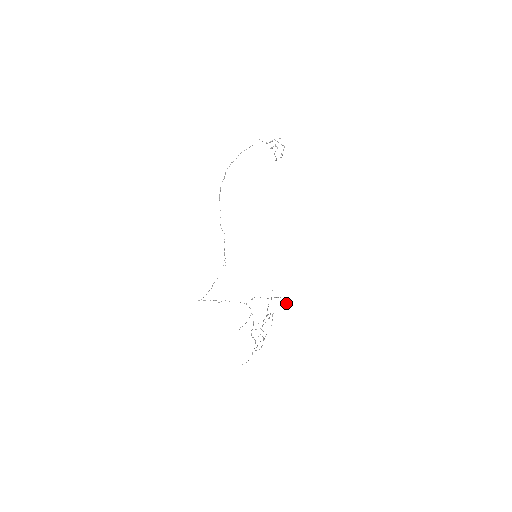
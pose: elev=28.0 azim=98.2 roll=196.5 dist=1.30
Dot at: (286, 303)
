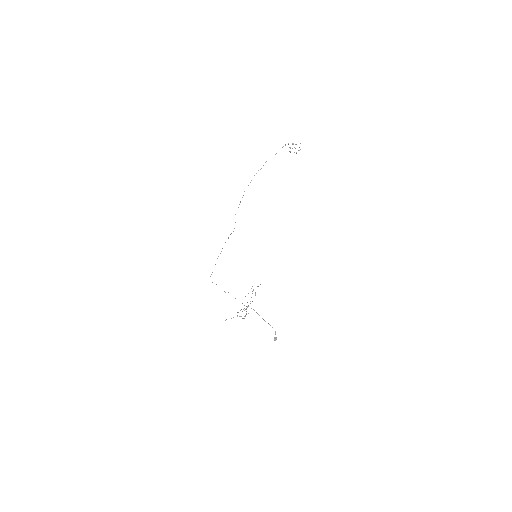
Dot at: occluded
